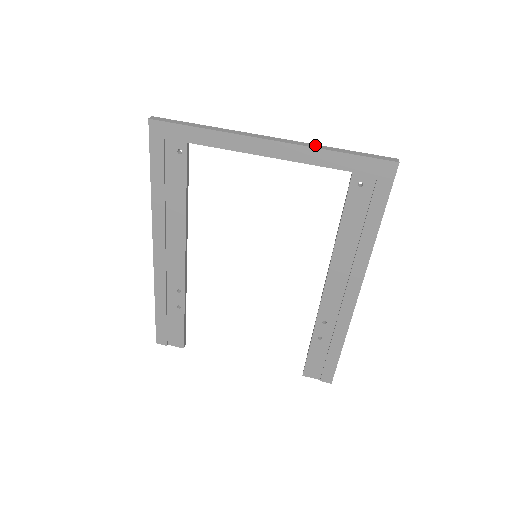
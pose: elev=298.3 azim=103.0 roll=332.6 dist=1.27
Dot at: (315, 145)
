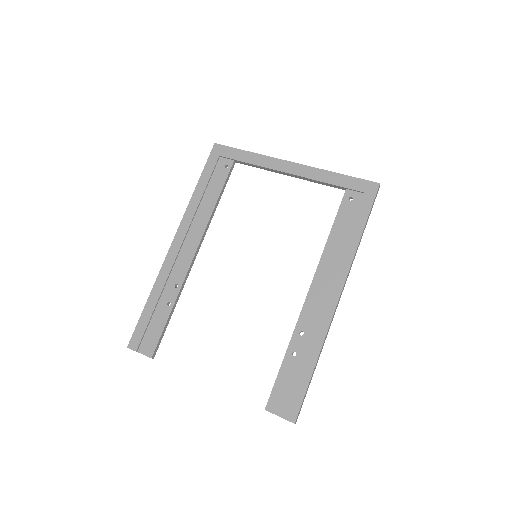
Dot at: (322, 171)
